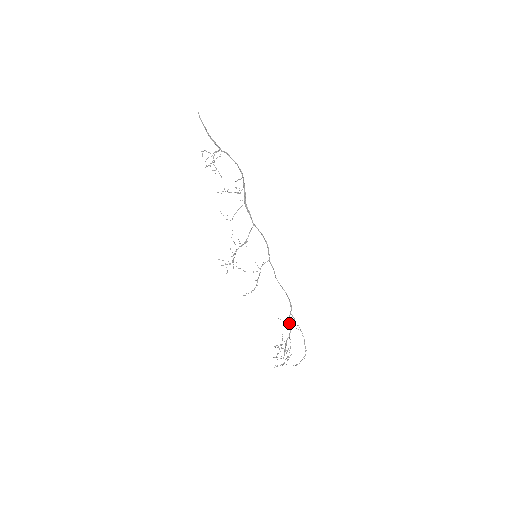
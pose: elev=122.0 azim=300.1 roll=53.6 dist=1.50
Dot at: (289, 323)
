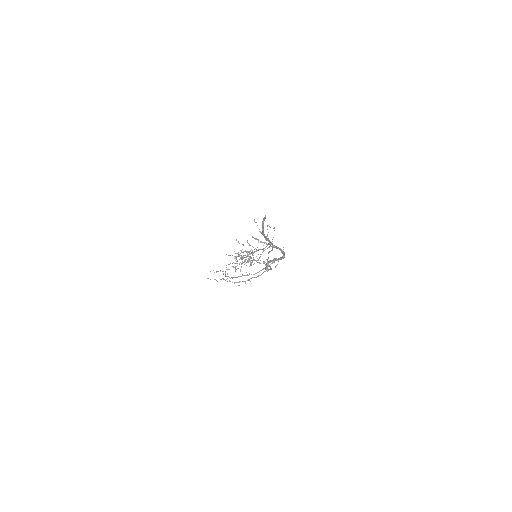
Dot at: occluded
